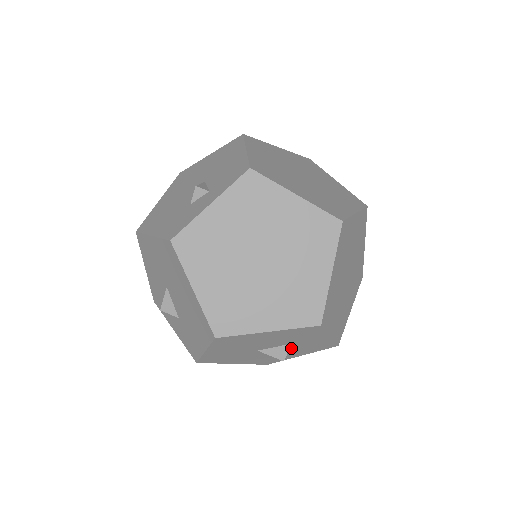
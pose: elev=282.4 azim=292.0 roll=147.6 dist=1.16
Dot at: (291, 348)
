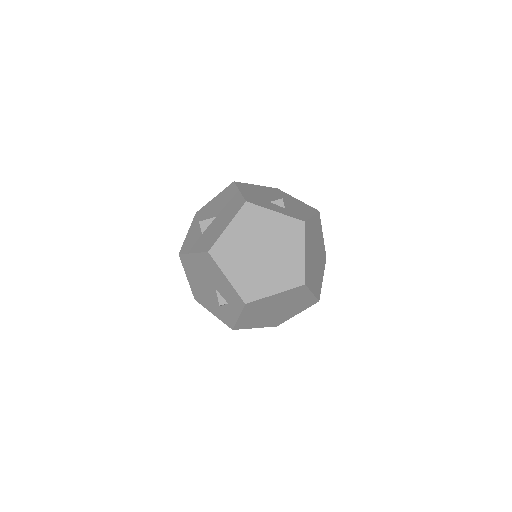
Dot at: occluded
